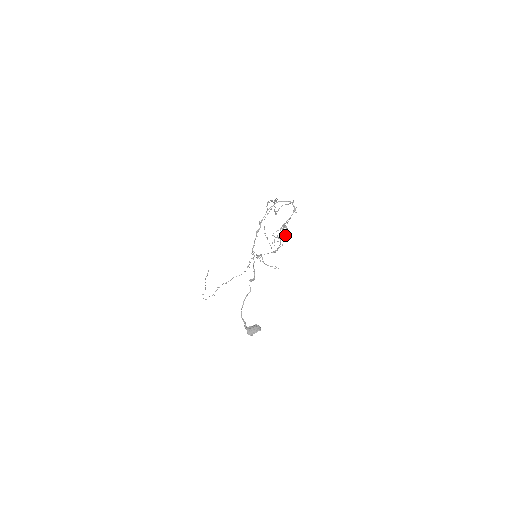
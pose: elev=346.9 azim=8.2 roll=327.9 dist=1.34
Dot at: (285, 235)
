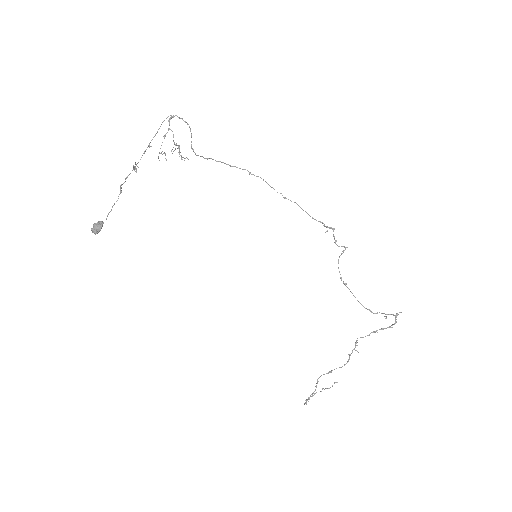
Dot at: (180, 155)
